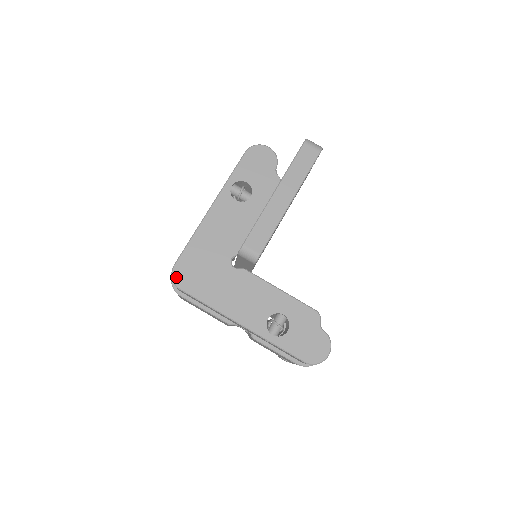
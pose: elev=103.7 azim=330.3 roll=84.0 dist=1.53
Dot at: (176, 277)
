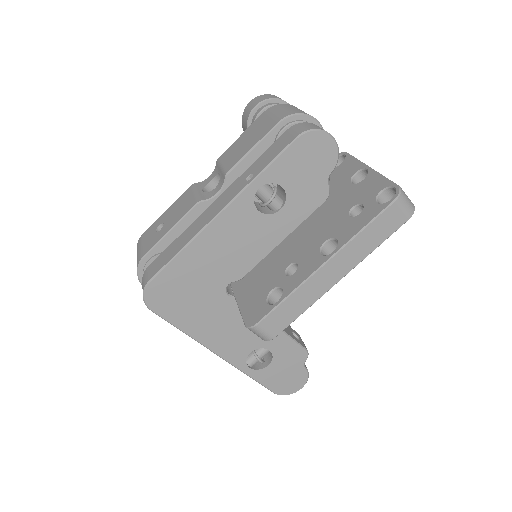
Dot at: (149, 297)
